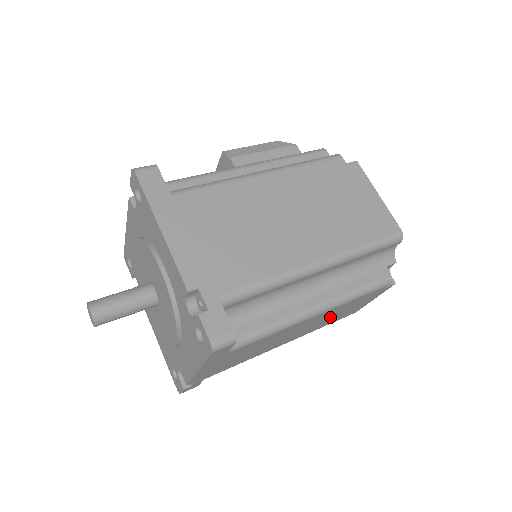
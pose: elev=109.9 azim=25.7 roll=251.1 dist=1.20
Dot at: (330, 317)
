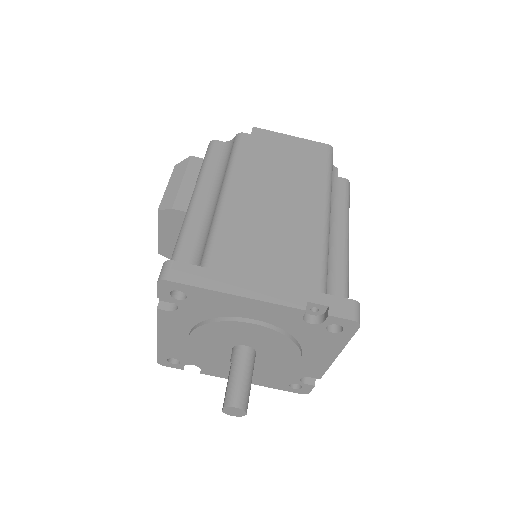
Dot at: occluded
